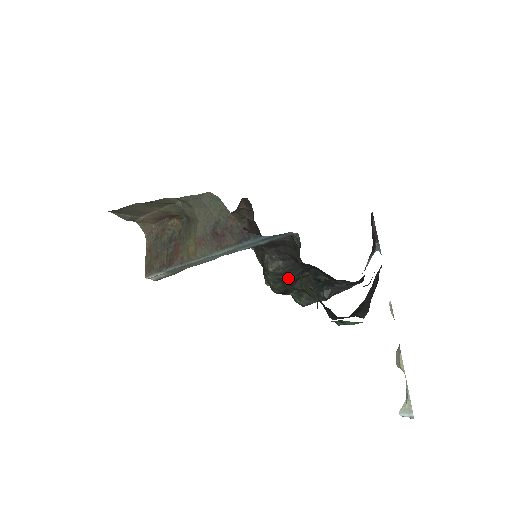
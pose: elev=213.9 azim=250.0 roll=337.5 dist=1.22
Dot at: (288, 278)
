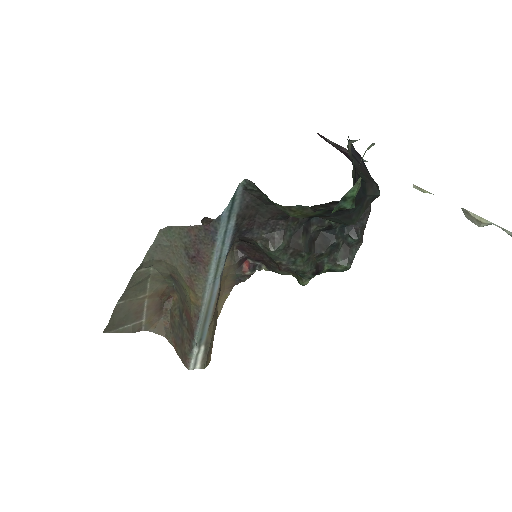
Dot at: (298, 246)
